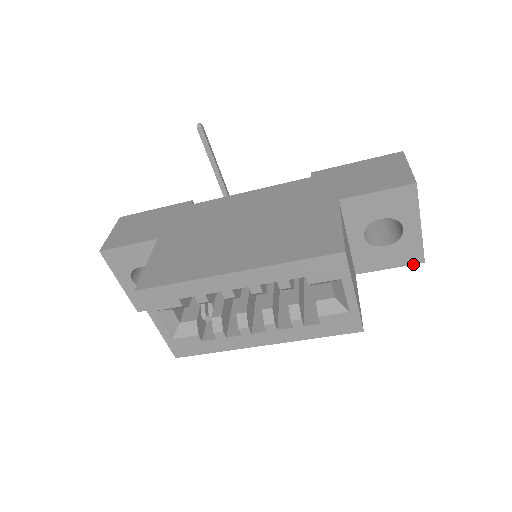
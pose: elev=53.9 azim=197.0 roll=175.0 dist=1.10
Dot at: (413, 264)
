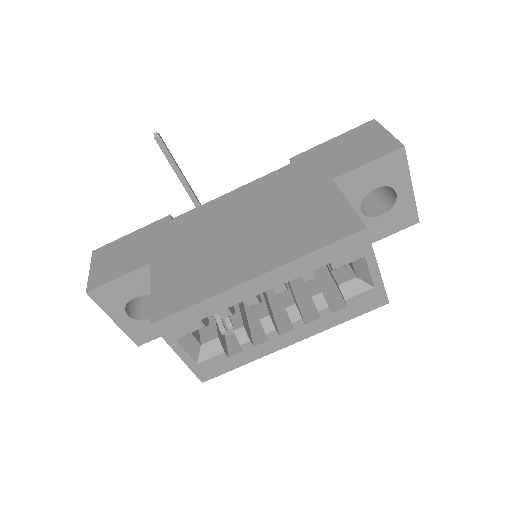
Dot at: (409, 226)
